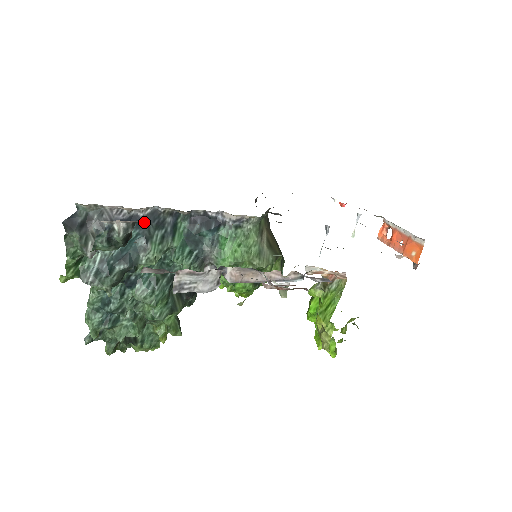
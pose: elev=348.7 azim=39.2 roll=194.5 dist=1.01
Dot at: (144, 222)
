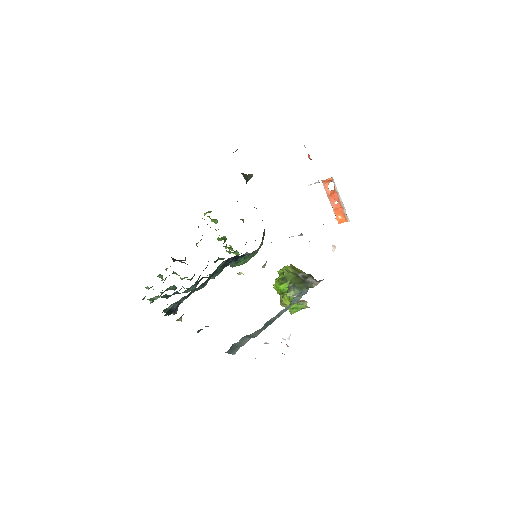
Dot at: (205, 282)
